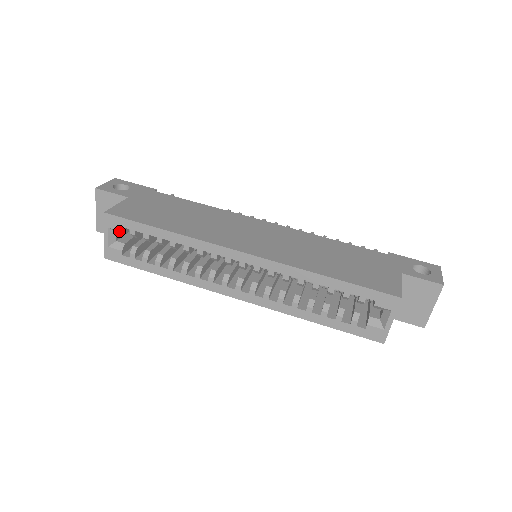
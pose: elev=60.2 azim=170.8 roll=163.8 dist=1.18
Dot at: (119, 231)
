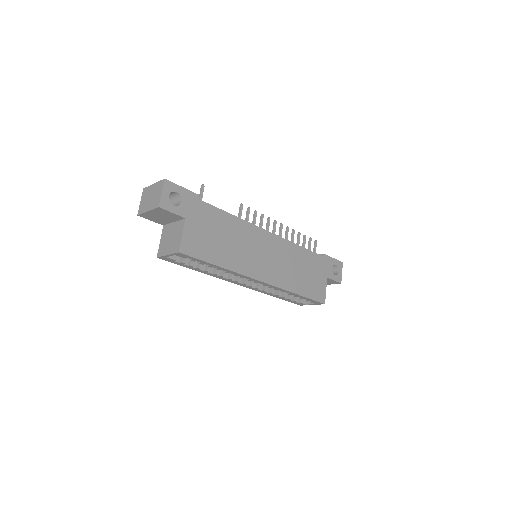
Dot at: (182, 256)
